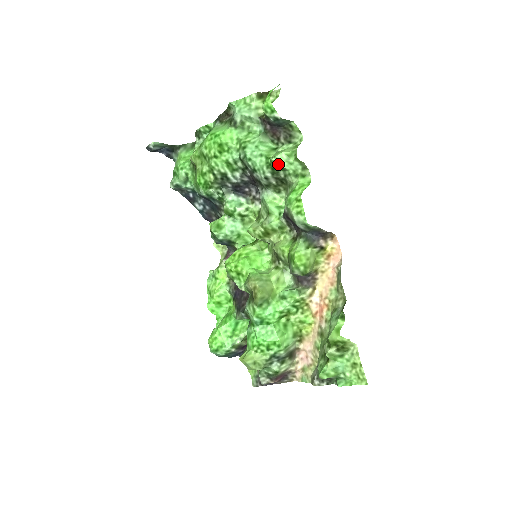
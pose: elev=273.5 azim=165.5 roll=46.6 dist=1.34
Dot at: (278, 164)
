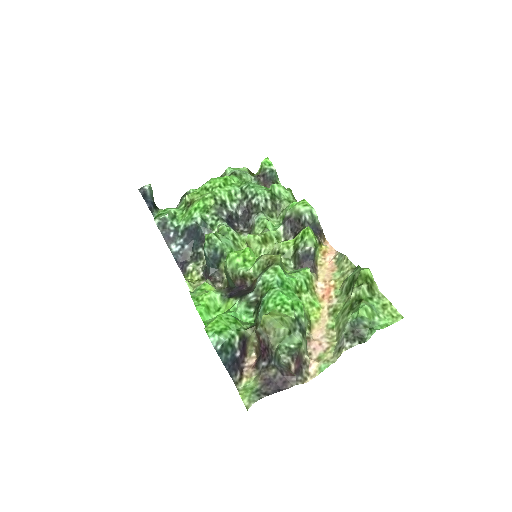
Dot at: (277, 190)
